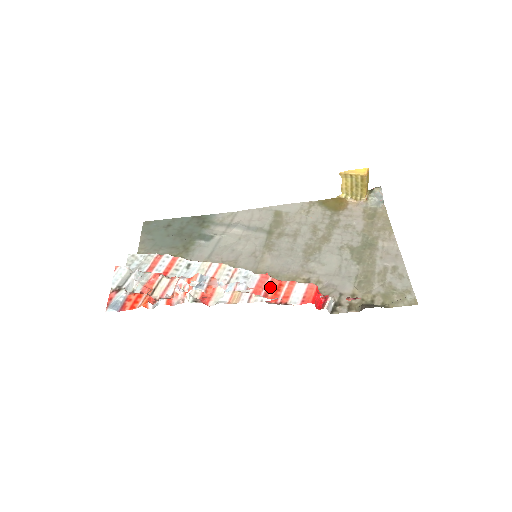
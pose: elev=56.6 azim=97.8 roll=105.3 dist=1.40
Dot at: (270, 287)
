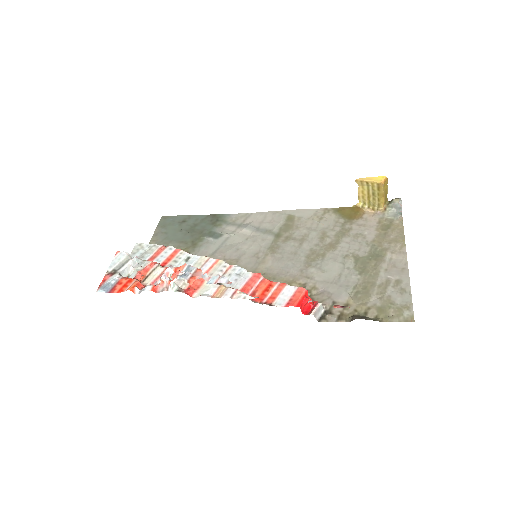
Dot at: (259, 286)
